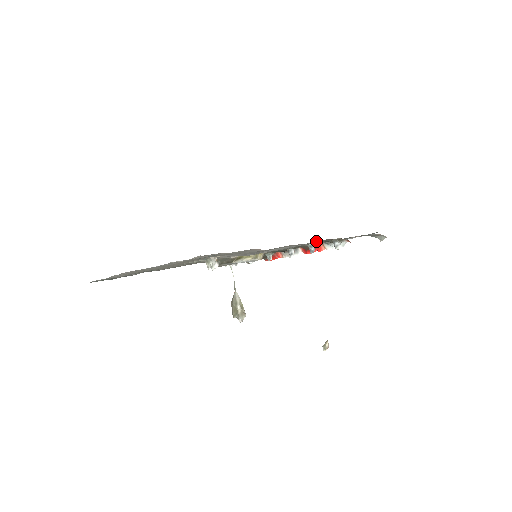
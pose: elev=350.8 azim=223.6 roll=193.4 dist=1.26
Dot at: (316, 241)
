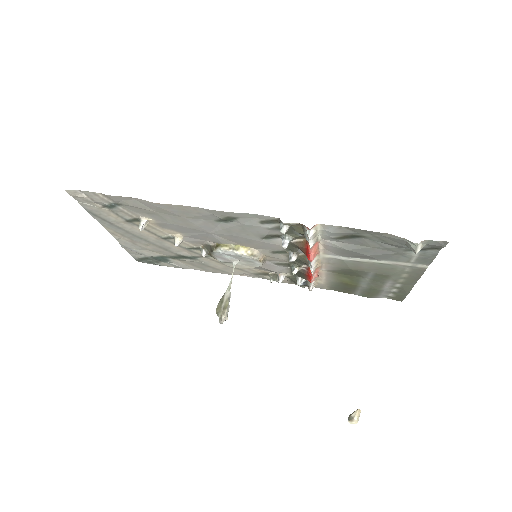
Dot at: (256, 220)
